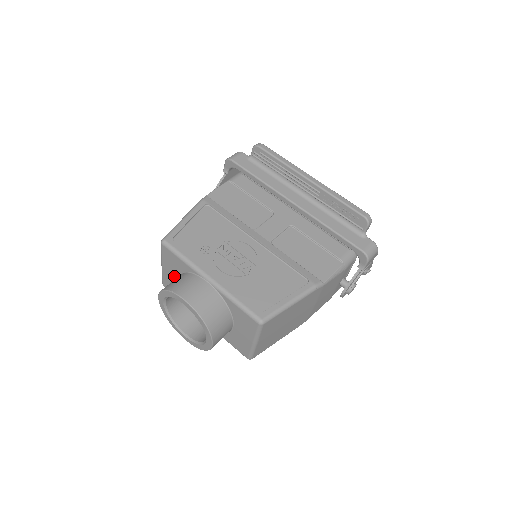
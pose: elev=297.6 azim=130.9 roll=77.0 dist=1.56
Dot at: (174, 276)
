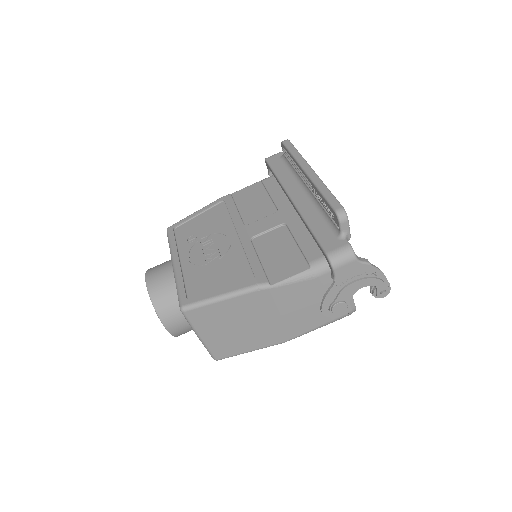
Dot at: occluded
